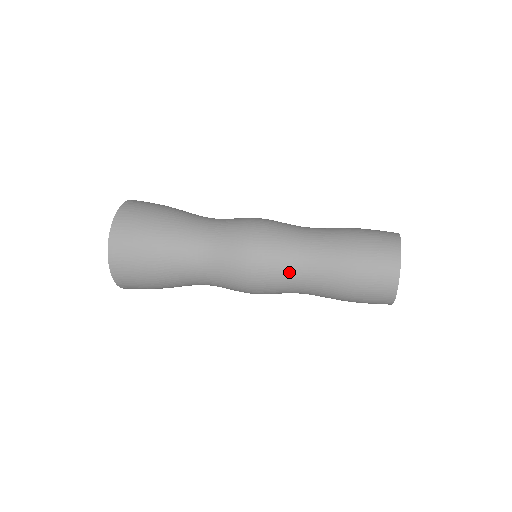
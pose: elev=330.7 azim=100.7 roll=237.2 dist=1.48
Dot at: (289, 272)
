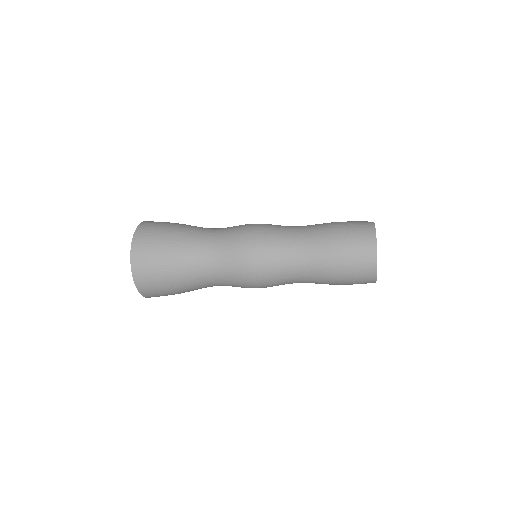
Dot at: (284, 237)
